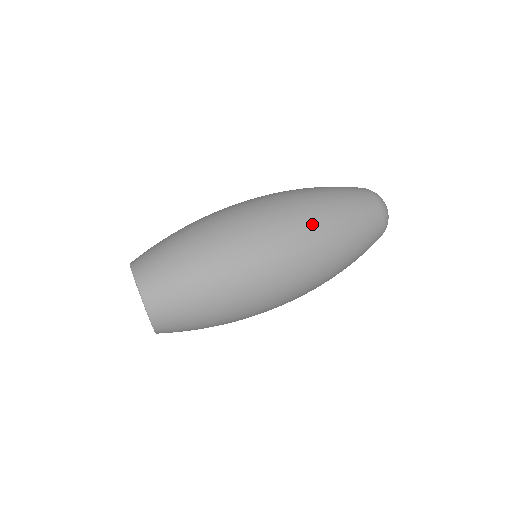
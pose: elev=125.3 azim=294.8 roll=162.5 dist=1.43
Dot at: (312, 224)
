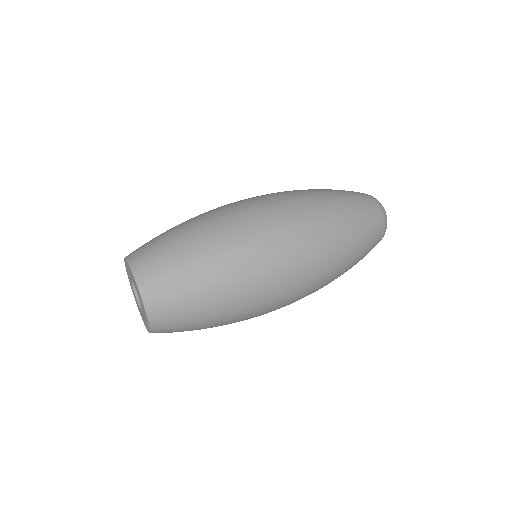
Dot at: (318, 222)
